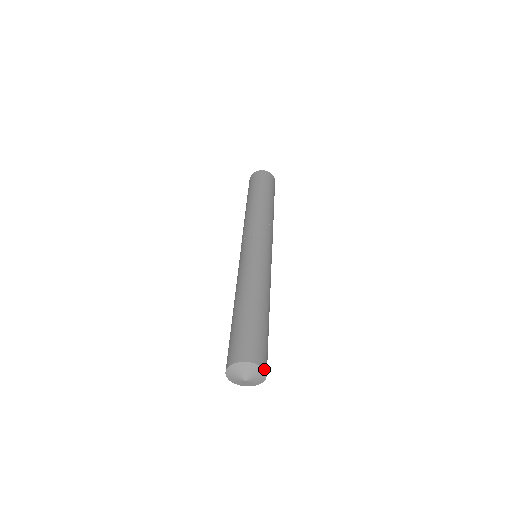
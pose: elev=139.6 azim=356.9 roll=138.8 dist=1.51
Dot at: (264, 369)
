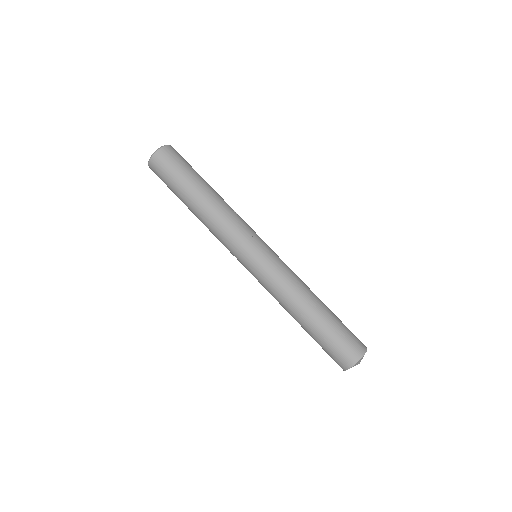
Dot at: occluded
